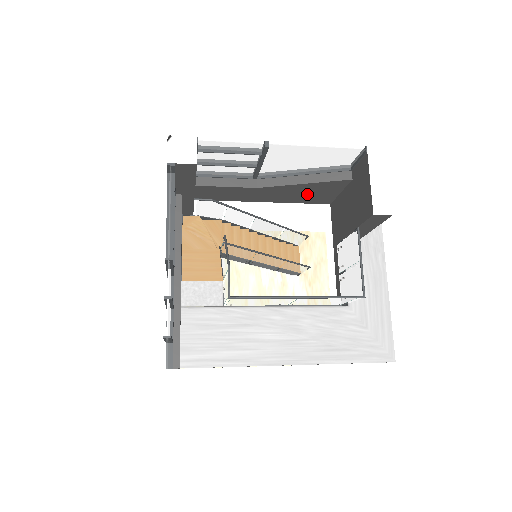
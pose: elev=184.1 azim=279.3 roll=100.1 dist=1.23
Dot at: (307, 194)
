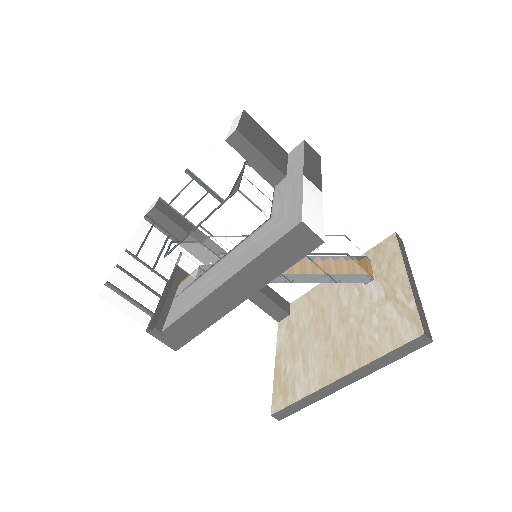
Dot at: occluded
